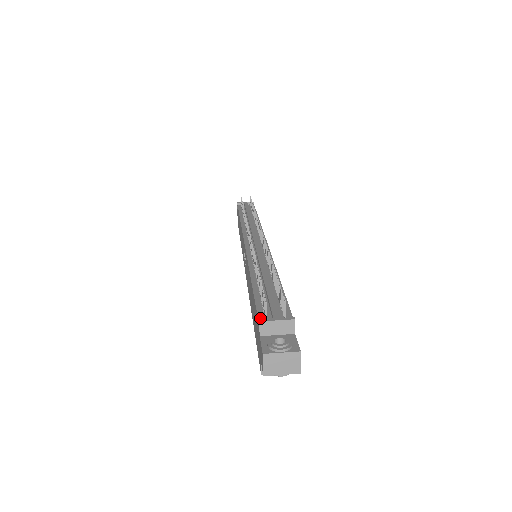
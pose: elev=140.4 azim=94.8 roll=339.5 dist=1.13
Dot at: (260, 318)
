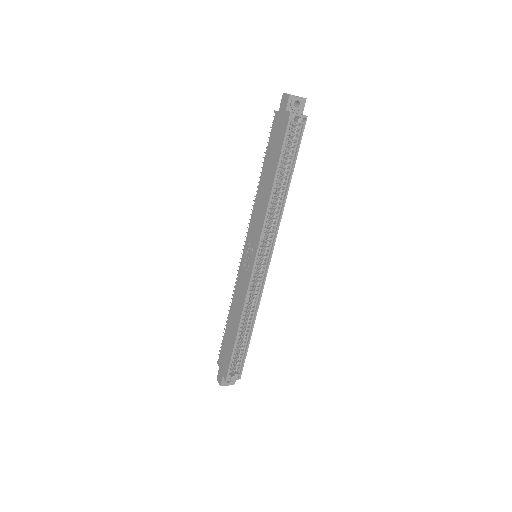
Dot at: (274, 120)
